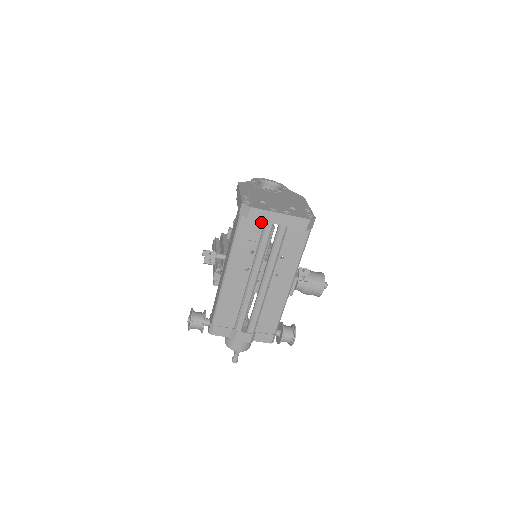
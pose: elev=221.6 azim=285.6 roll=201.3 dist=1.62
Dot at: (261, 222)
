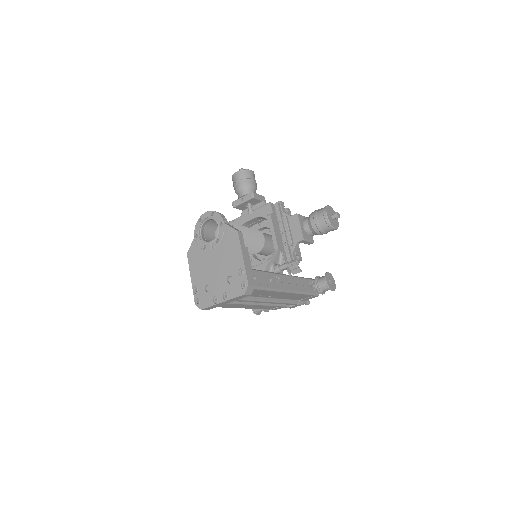
Dot at: occluded
